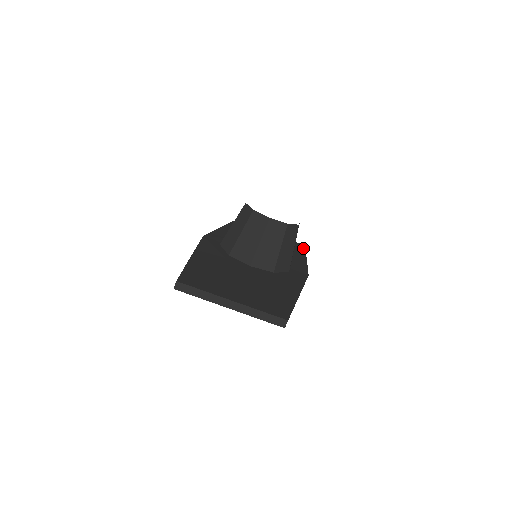
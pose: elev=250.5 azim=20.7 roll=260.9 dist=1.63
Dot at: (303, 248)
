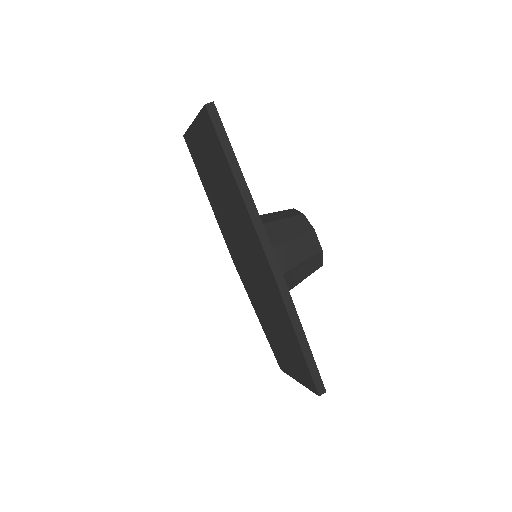
Dot at: (319, 373)
